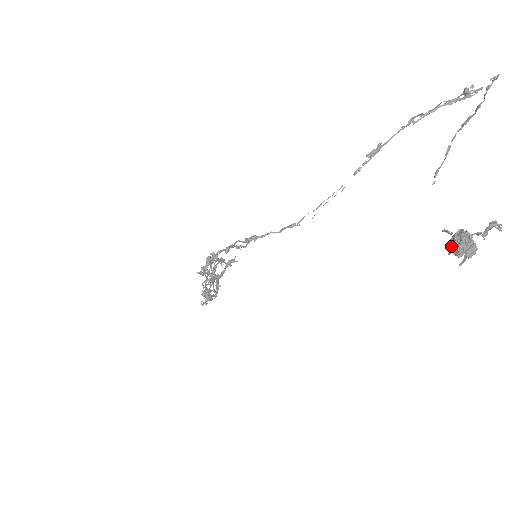
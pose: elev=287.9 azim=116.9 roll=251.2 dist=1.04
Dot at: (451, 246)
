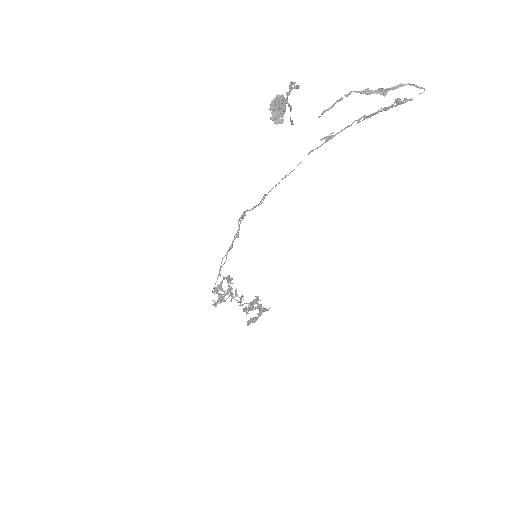
Dot at: (273, 108)
